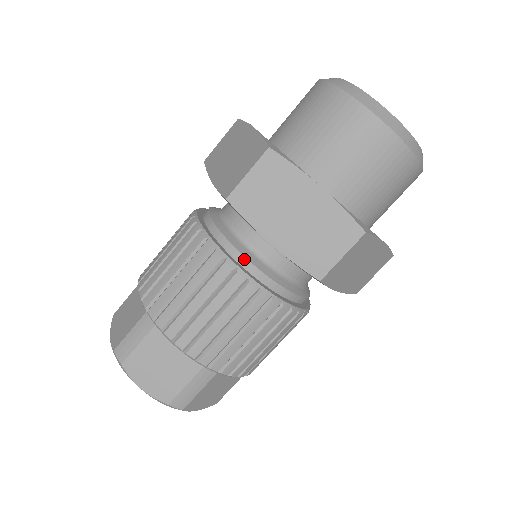
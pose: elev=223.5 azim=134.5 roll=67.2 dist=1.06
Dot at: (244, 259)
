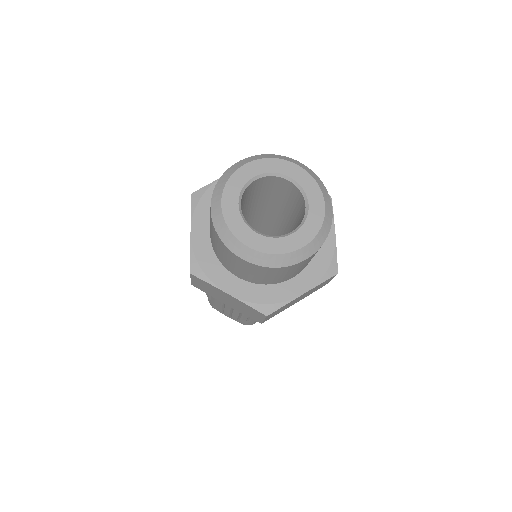
Dot at: occluded
